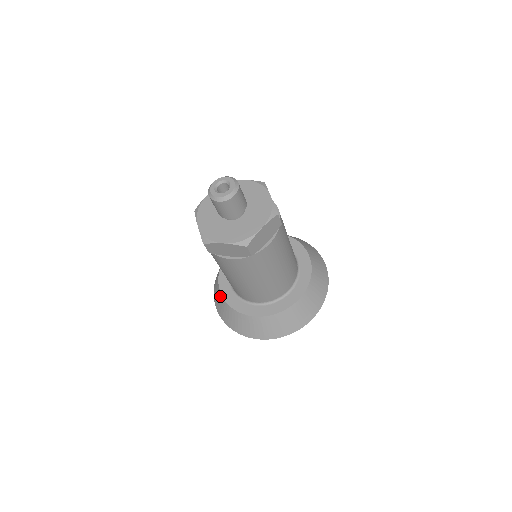
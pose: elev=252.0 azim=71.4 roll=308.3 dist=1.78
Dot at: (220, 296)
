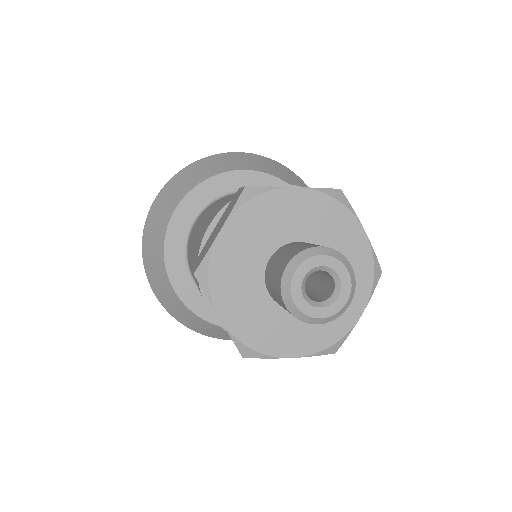
Dot at: (168, 215)
